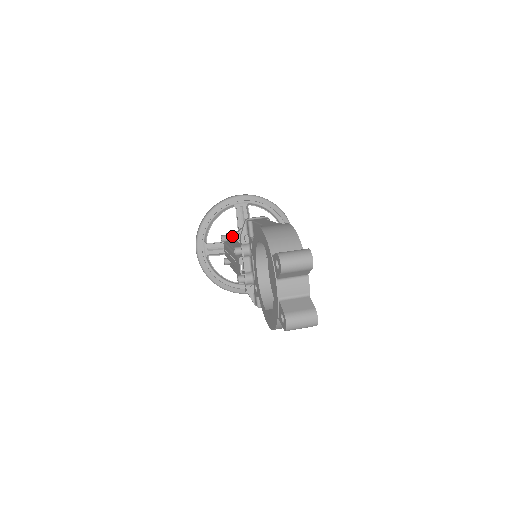
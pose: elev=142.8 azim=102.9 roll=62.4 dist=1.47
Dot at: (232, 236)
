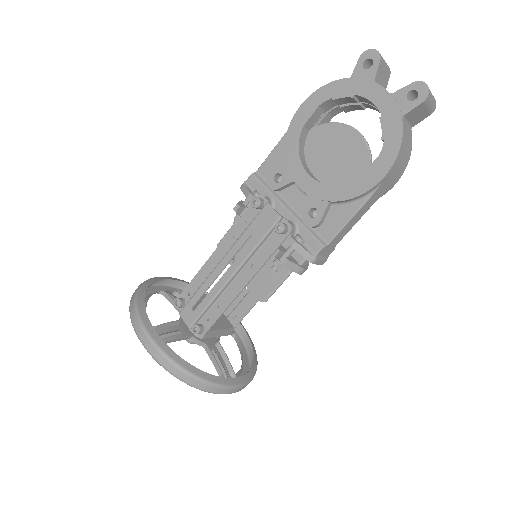
Dot at: occluded
